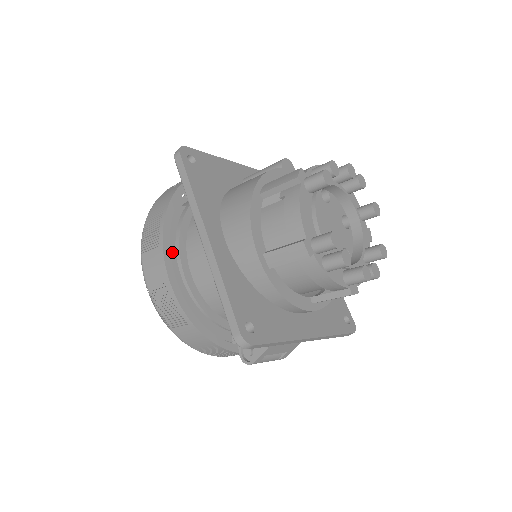
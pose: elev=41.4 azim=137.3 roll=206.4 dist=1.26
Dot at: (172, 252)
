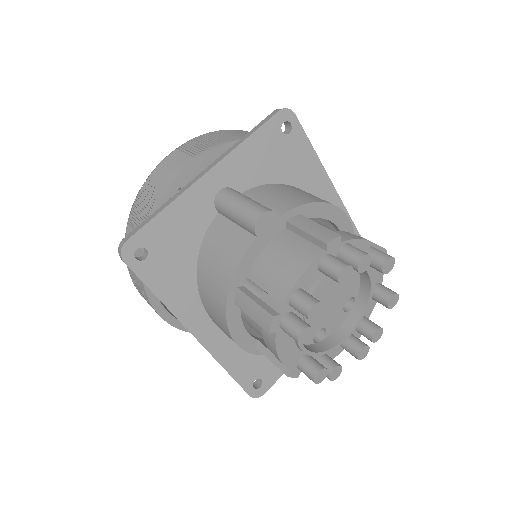
Dot at: occluded
